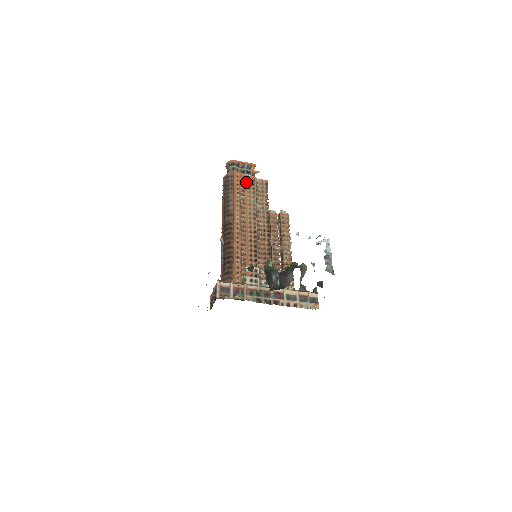
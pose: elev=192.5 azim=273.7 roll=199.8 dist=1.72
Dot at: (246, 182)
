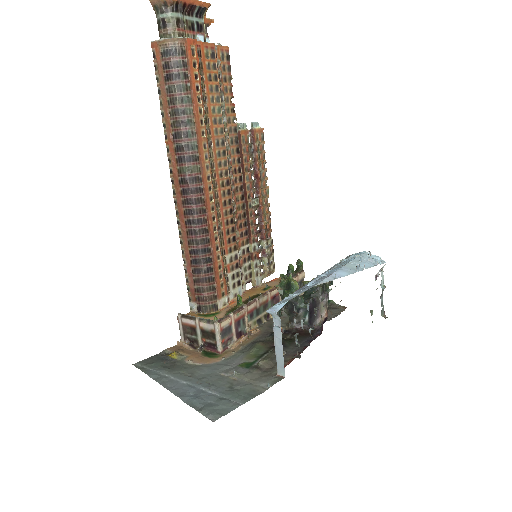
Dot at: (204, 62)
